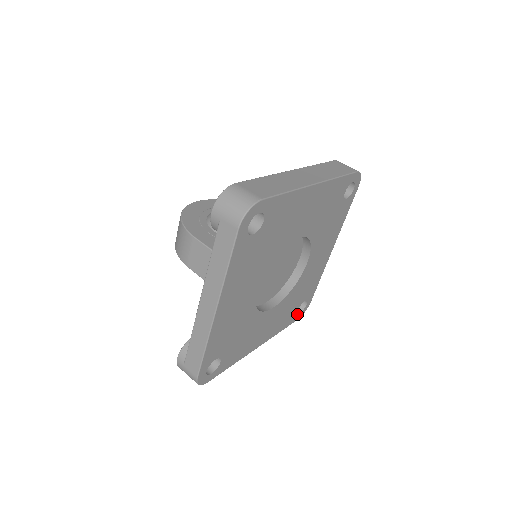
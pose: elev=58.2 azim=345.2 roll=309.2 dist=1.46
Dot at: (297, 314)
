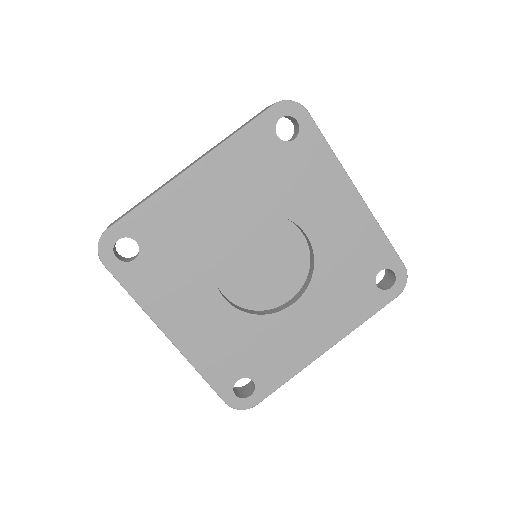
Dot at: (384, 290)
